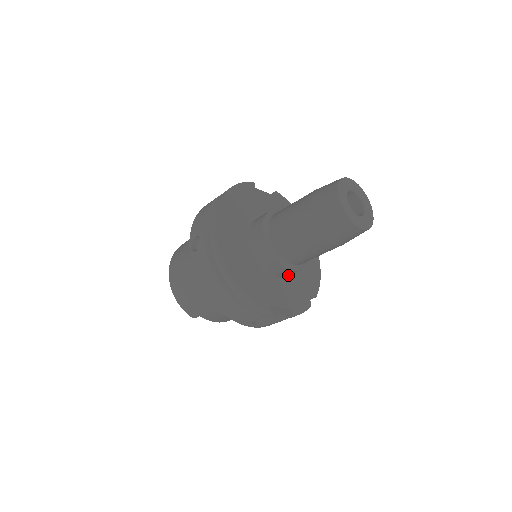
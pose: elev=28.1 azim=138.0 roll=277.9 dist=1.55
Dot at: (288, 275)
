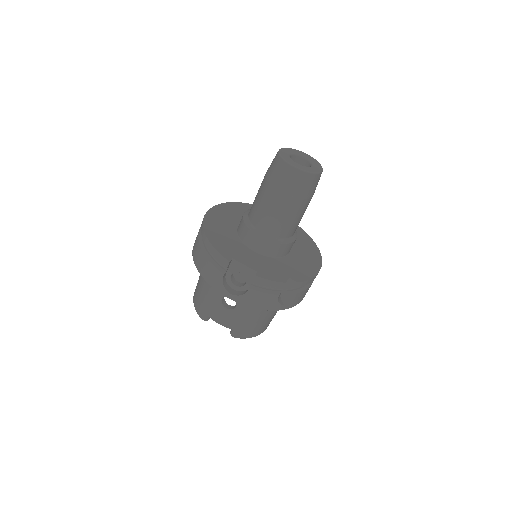
Dot at: (270, 257)
